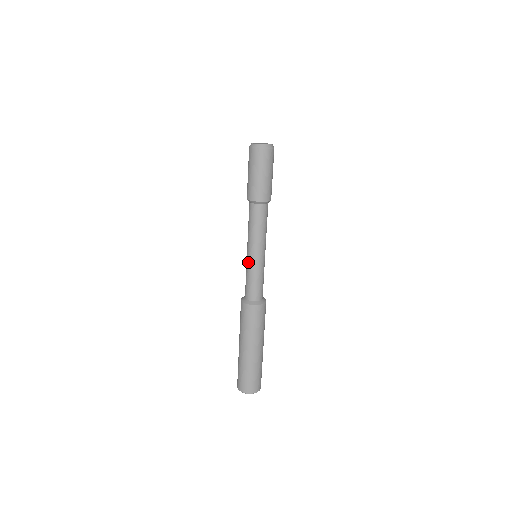
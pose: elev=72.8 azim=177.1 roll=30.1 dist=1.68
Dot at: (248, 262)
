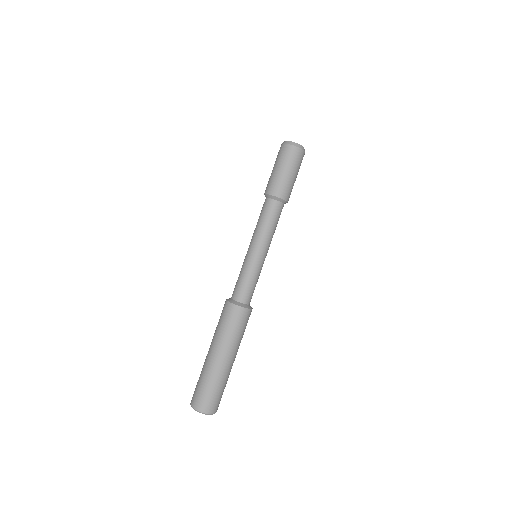
Dot at: occluded
